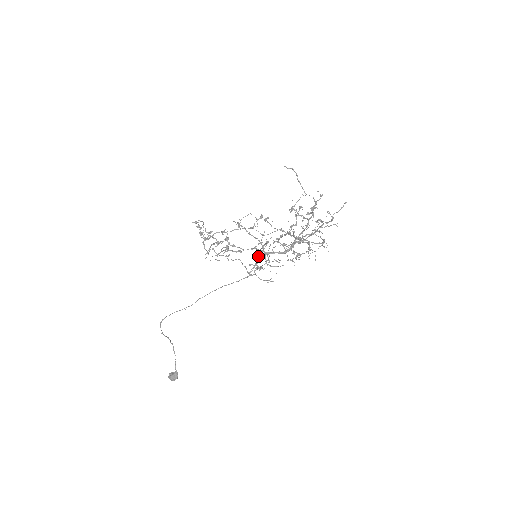
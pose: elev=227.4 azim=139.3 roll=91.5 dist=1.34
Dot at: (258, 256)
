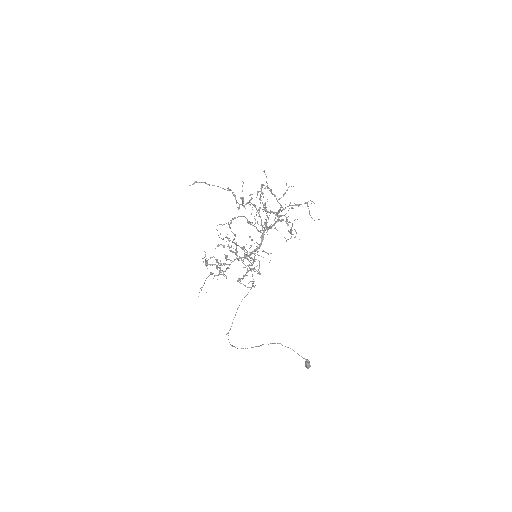
Dot at: occluded
